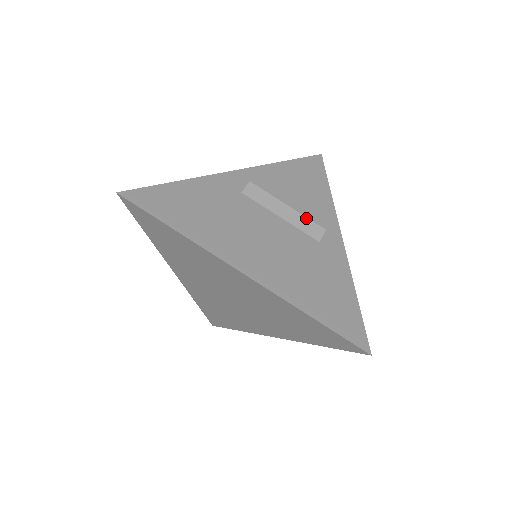
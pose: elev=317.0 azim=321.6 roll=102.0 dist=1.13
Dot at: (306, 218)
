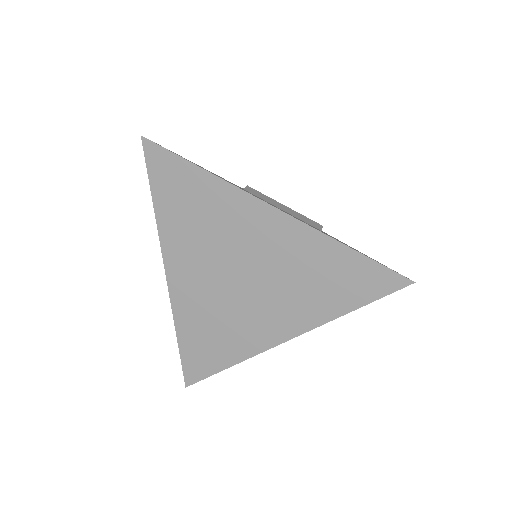
Dot at: (303, 216)
